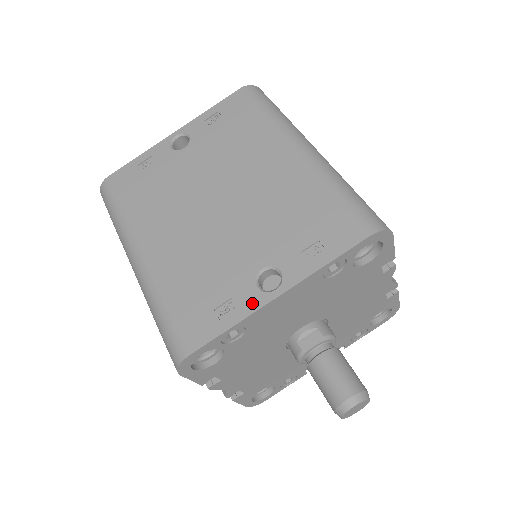
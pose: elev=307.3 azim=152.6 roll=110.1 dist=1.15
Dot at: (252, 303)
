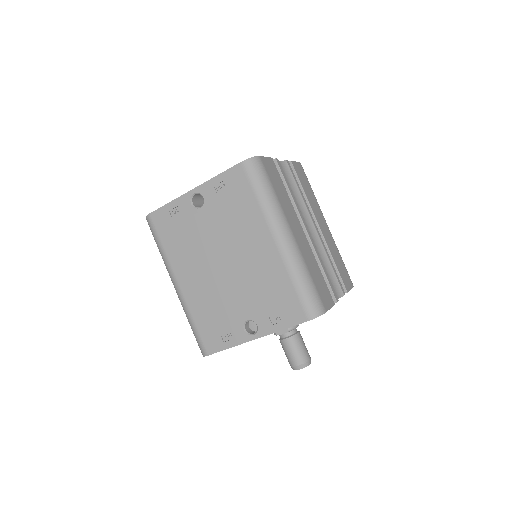
Dot at: (241, 339)
